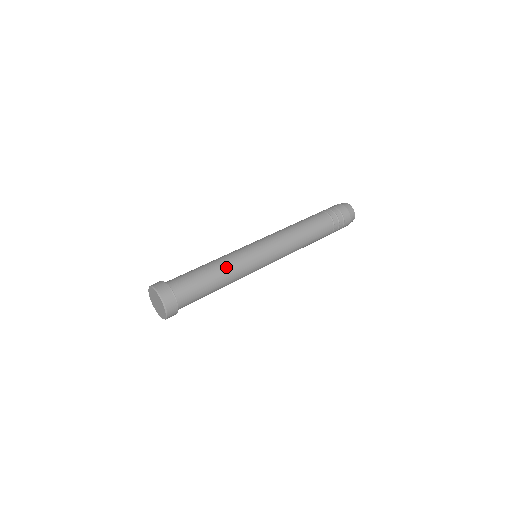
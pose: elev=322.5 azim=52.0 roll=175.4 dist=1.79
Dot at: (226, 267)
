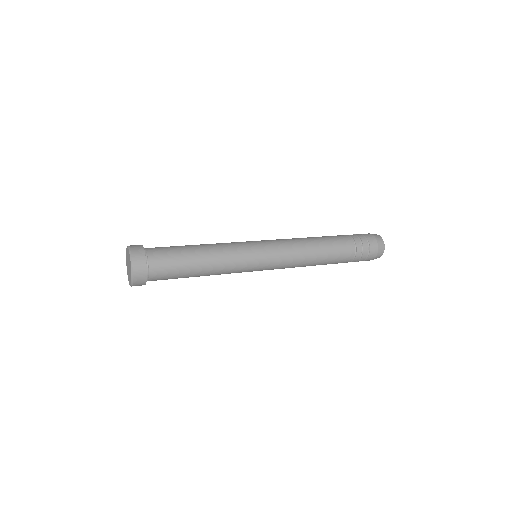
Dot at: (212, 245)
